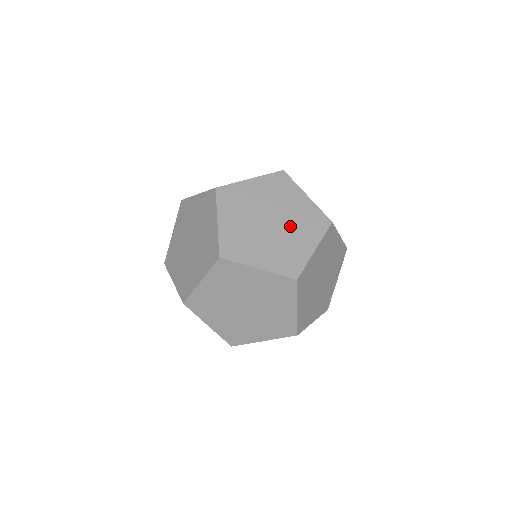
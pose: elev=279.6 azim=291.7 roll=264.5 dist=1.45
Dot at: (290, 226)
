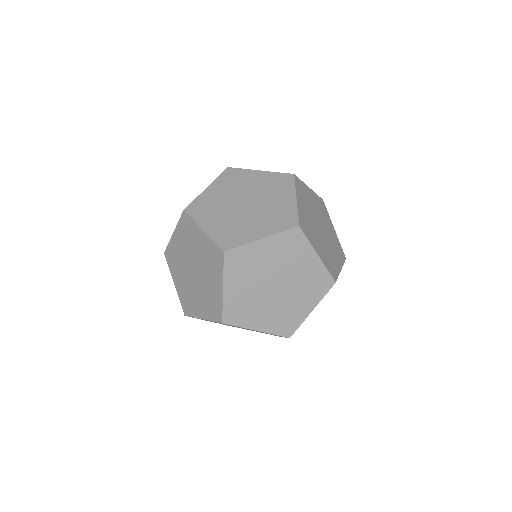
Dot at: (263, 197)
